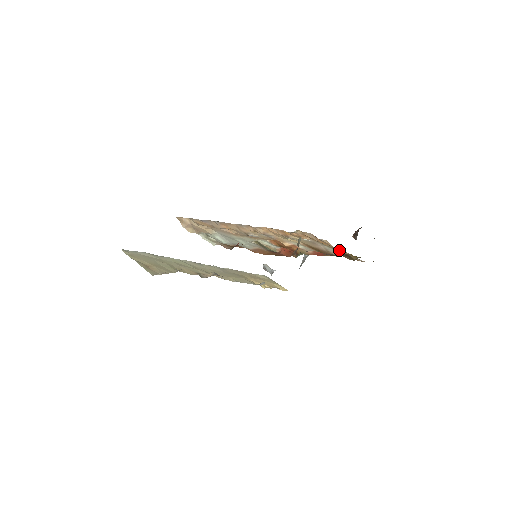
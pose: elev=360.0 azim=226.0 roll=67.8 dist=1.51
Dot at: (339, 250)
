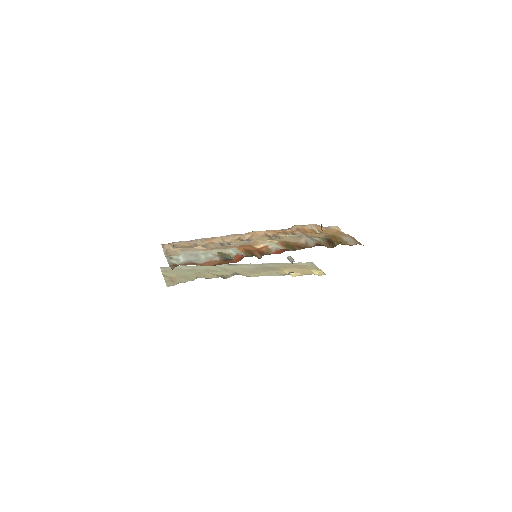
Dot at: (331, 237)
